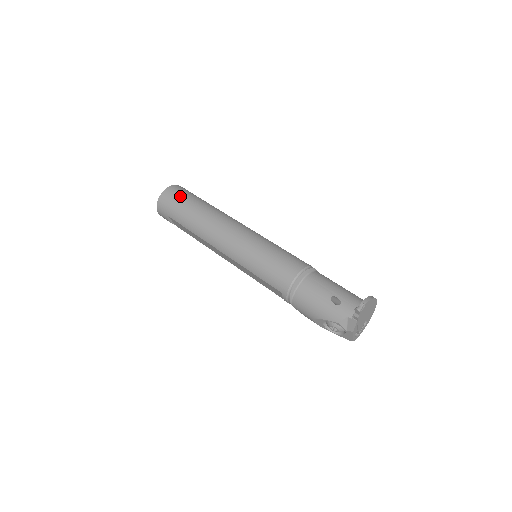
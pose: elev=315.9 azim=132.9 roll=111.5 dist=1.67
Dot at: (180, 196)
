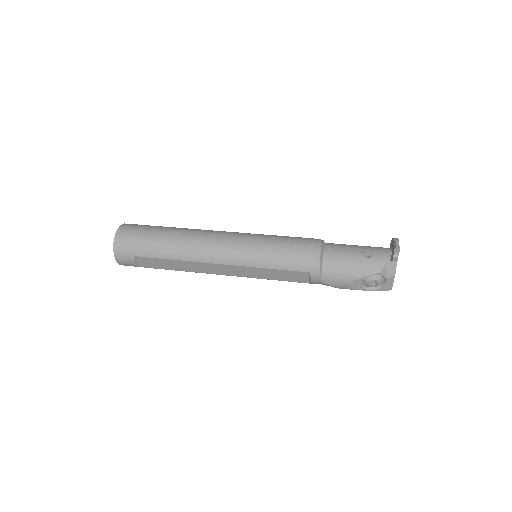
Dot at: (141, 229)
